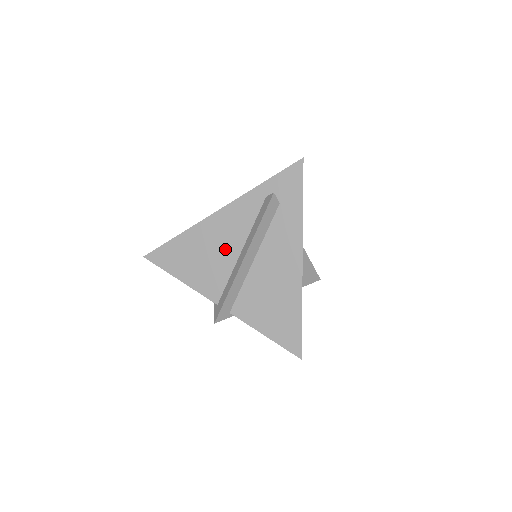
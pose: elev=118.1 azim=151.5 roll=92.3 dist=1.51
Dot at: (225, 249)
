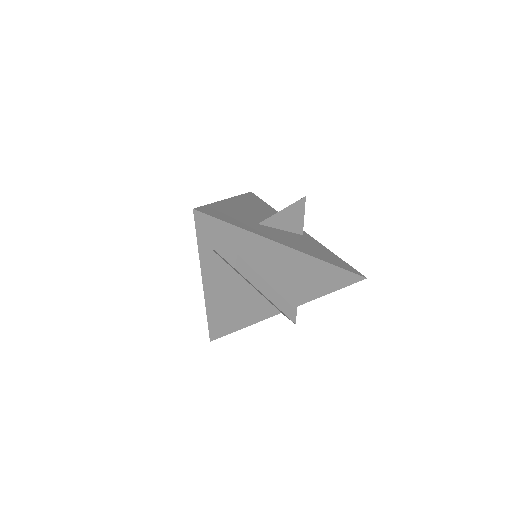
Dot at: (240, 293)
